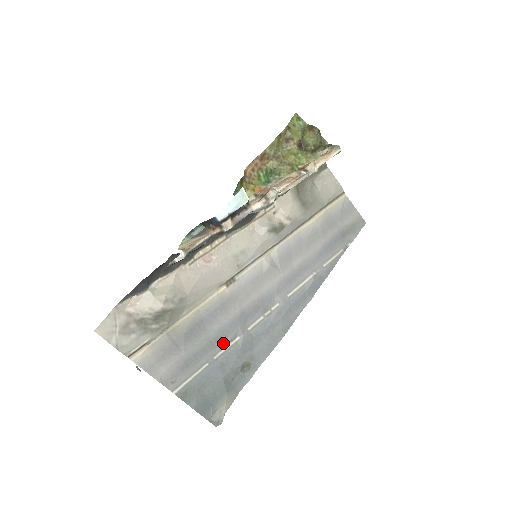
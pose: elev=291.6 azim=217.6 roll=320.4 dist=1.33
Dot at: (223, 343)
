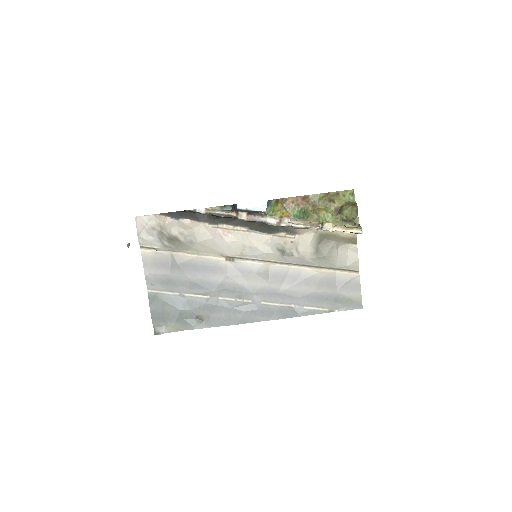
Dot at: (197, 291)
